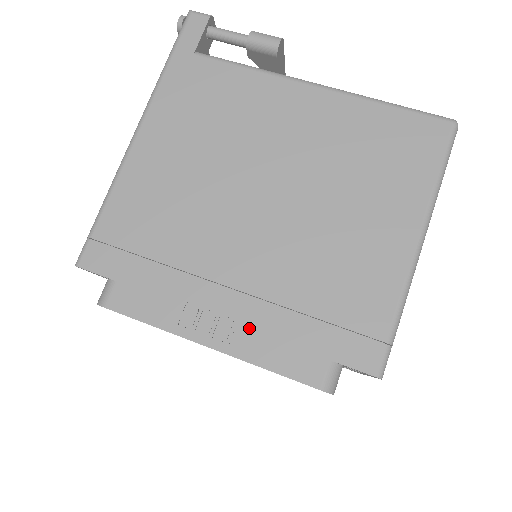
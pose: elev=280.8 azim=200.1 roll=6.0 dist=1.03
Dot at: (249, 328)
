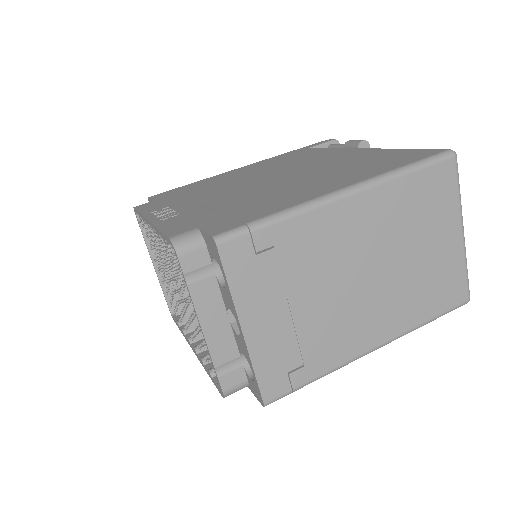
Dot at: (180, 216)
